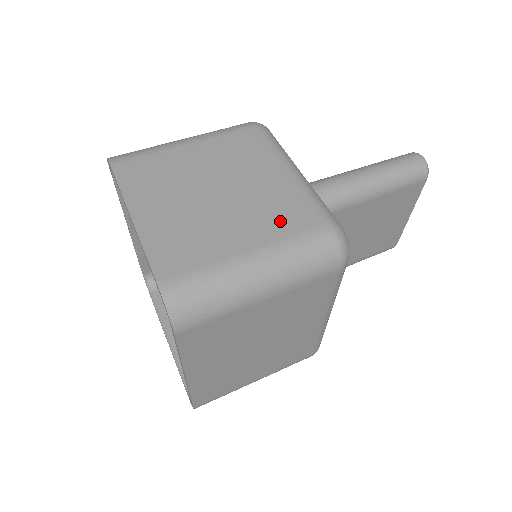
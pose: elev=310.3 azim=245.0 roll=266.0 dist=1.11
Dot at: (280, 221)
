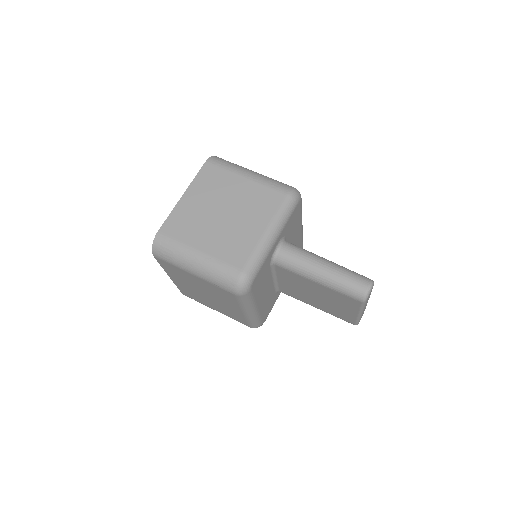
Dot at: (227, 250)
